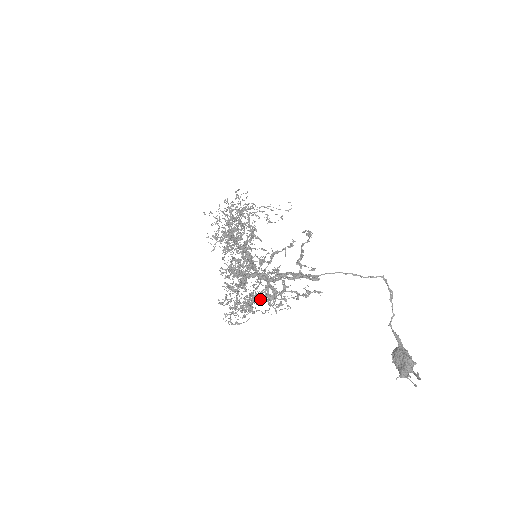
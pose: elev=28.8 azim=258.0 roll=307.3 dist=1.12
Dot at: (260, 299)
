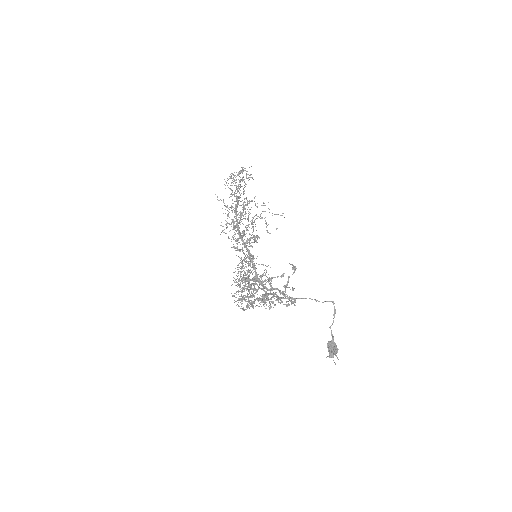
Dot at: (259, 303)
